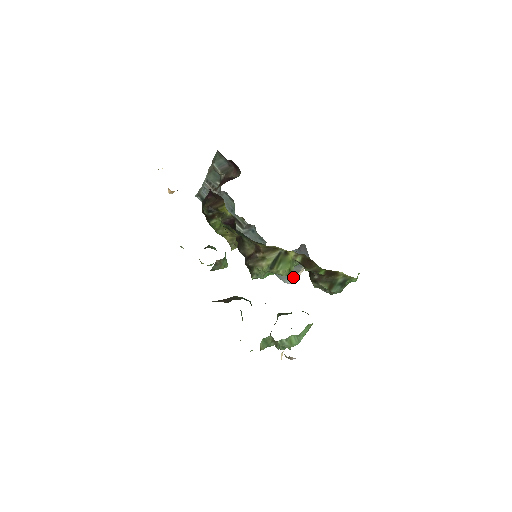
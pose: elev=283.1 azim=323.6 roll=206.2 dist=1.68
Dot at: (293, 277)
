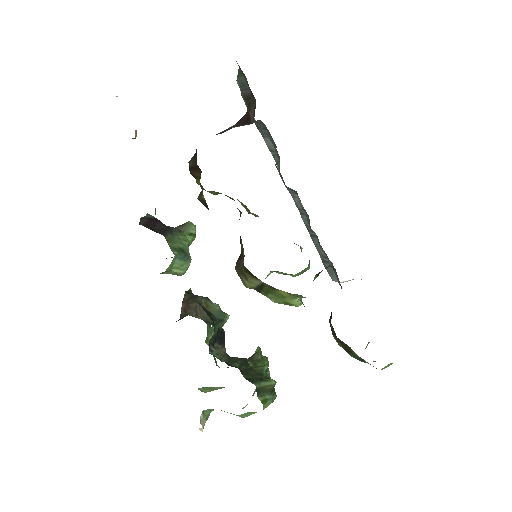
Dot at: occluded
